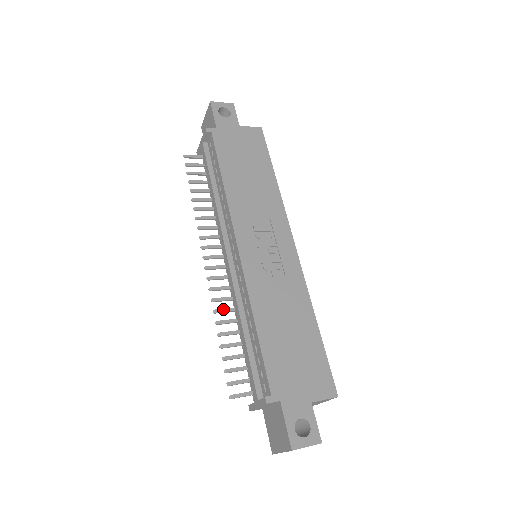
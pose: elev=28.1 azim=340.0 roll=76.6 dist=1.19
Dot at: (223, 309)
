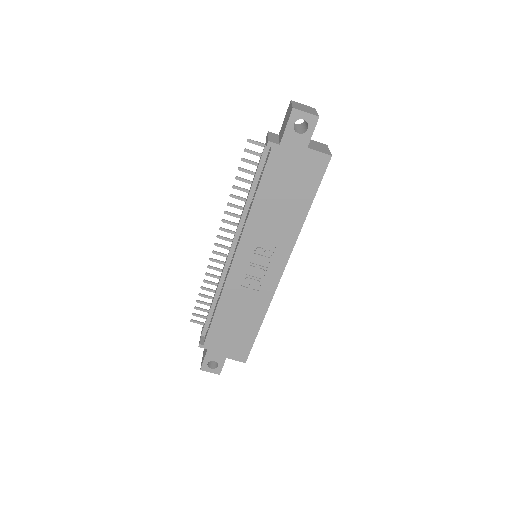
Dot at: (213, 275)
